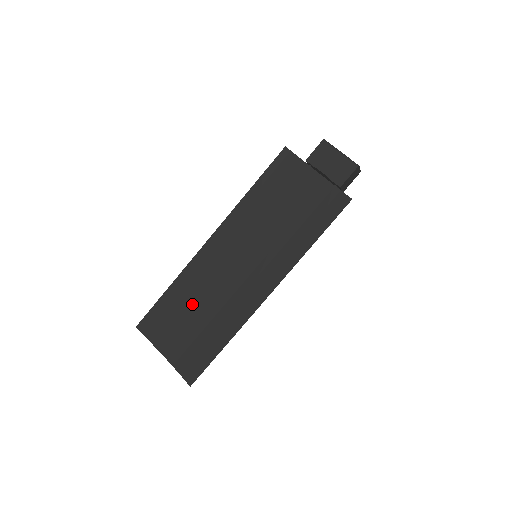
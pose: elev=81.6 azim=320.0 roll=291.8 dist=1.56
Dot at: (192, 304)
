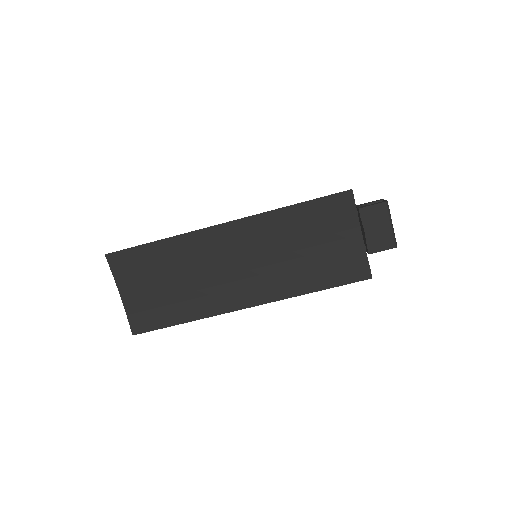
Dot at: (173, 269)
